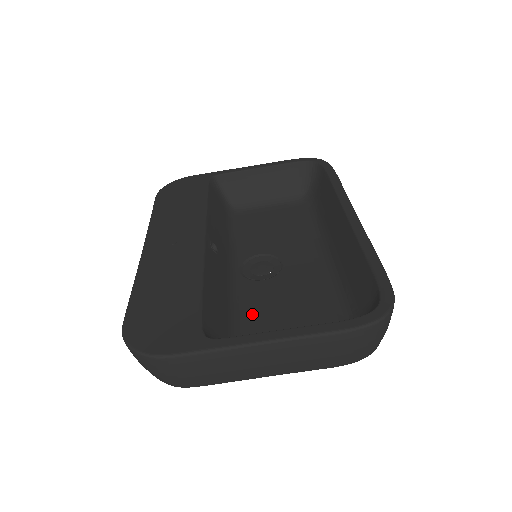
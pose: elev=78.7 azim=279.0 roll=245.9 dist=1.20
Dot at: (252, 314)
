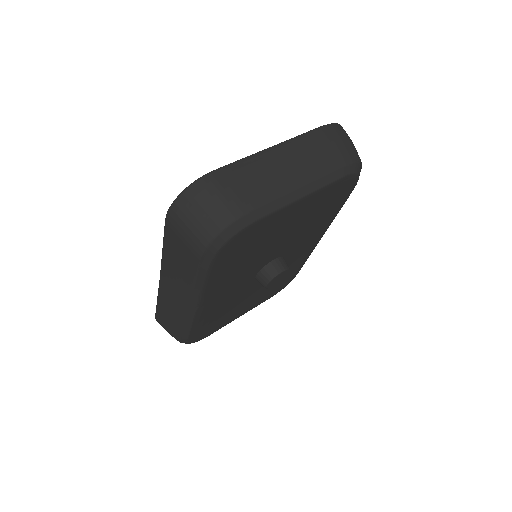
Dot at: occluded
